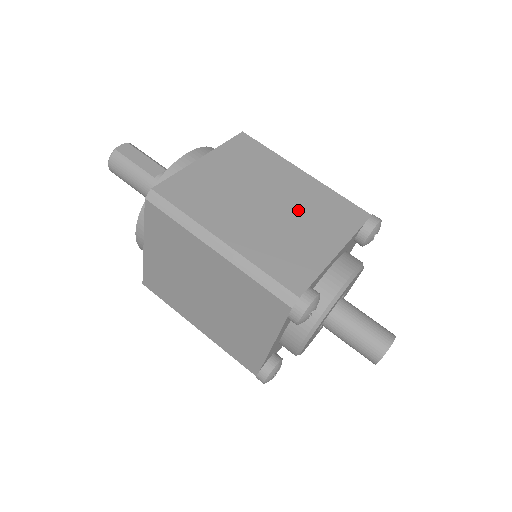
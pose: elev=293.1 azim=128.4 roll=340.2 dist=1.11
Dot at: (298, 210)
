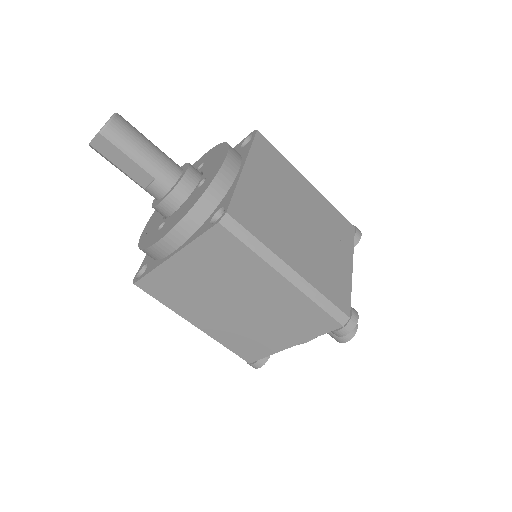
Dot at: (266, 314)
